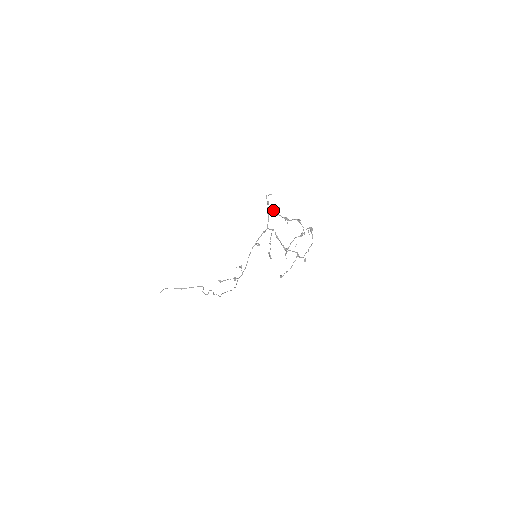
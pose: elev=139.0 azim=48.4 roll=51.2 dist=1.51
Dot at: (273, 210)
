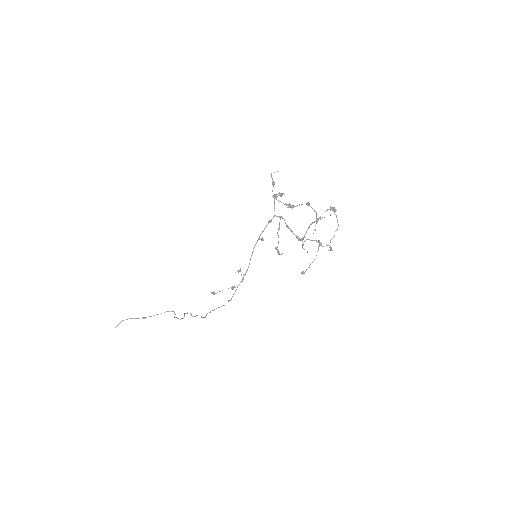
Dot at: occluded
